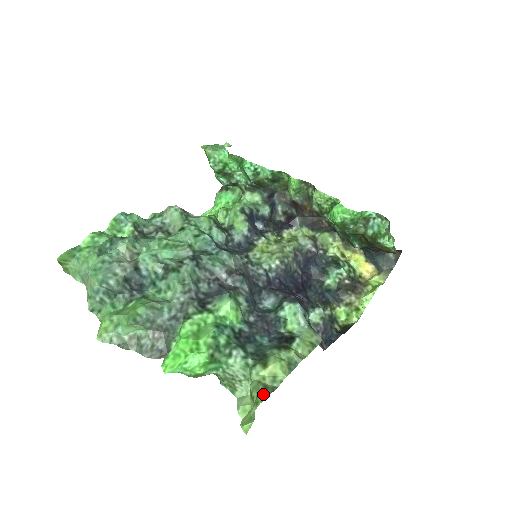
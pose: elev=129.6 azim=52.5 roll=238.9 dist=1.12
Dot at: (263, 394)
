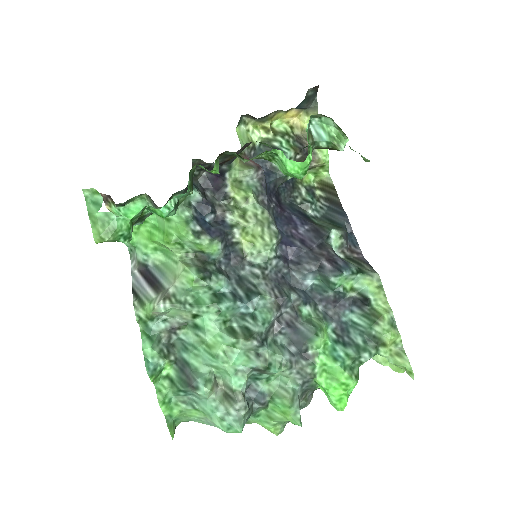
Dot at: (407, 364)
